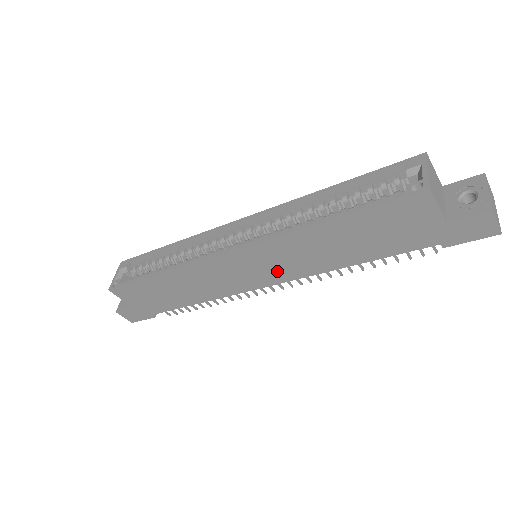
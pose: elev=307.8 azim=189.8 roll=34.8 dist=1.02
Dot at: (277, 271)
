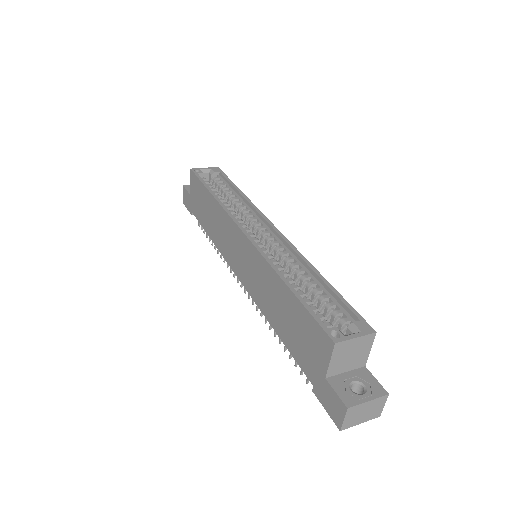
Dot at: (248, 276)
